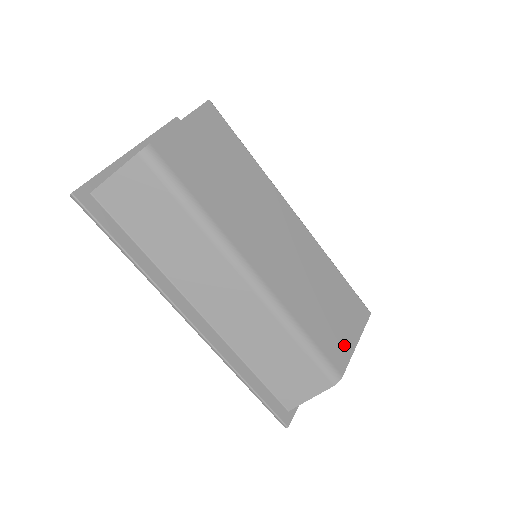
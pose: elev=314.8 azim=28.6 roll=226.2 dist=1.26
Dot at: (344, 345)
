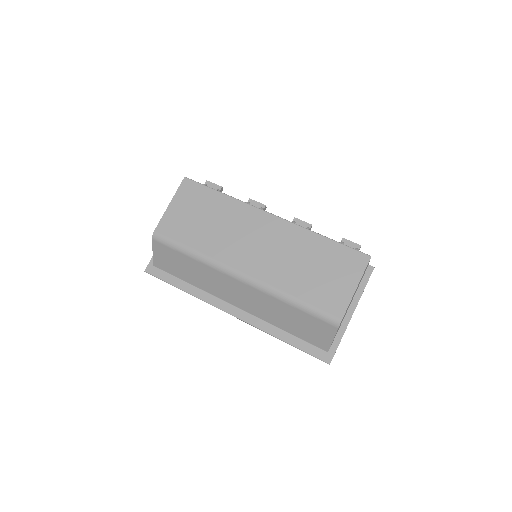
Dot at: (340, 294)
